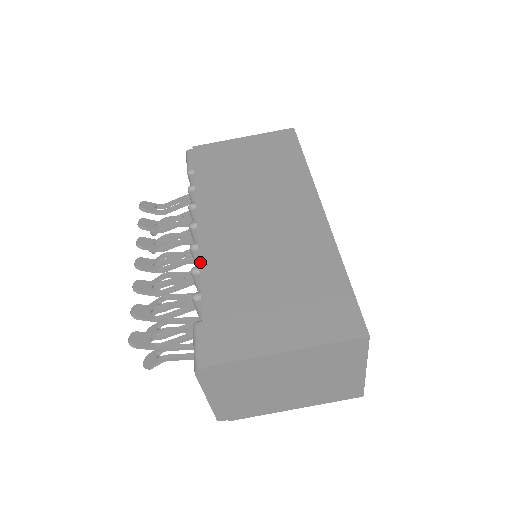
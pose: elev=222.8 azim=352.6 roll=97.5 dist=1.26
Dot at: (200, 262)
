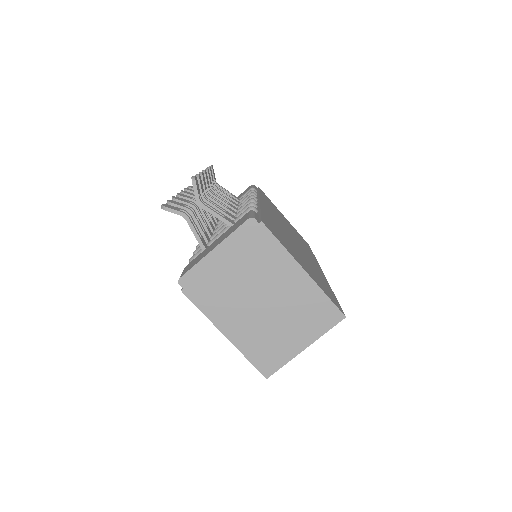
Dot at: (261, 205)
